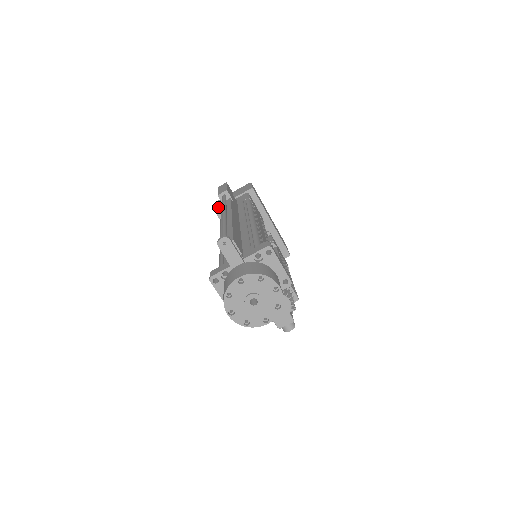
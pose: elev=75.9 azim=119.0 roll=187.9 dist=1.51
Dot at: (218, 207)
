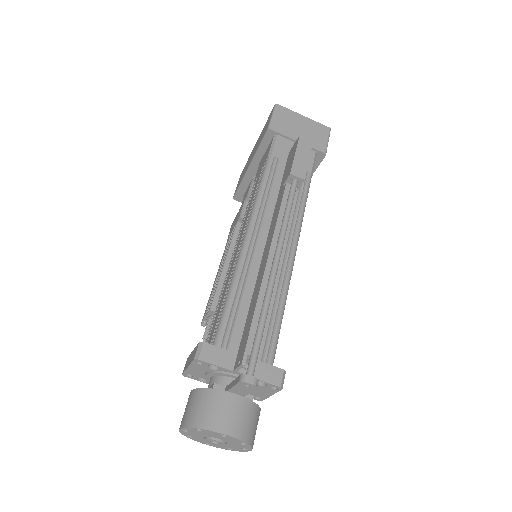
Dot at: (275, 131)
